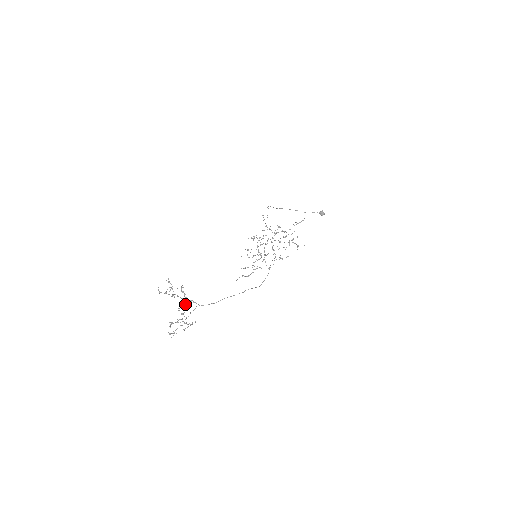
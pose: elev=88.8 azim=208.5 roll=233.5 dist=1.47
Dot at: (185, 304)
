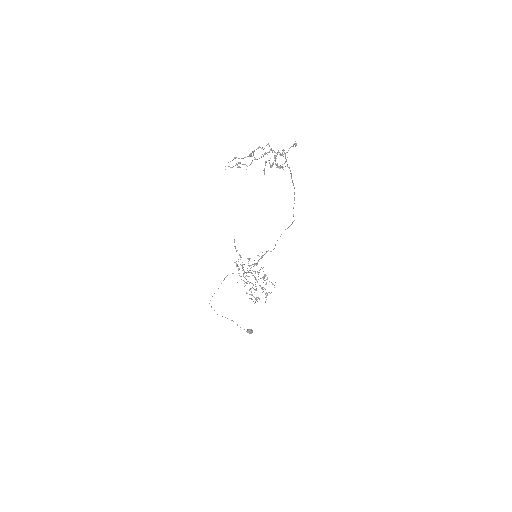
Dot at: (268, 160)
